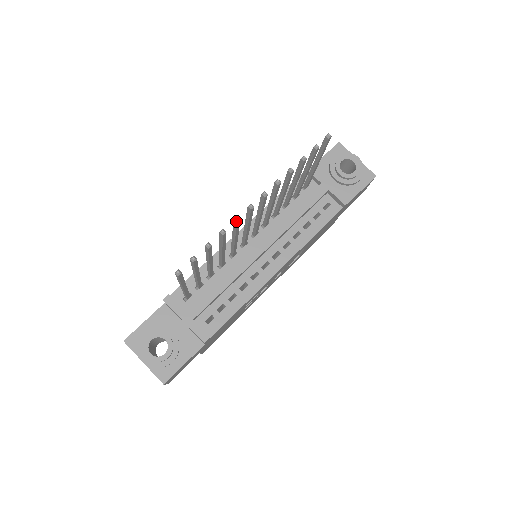
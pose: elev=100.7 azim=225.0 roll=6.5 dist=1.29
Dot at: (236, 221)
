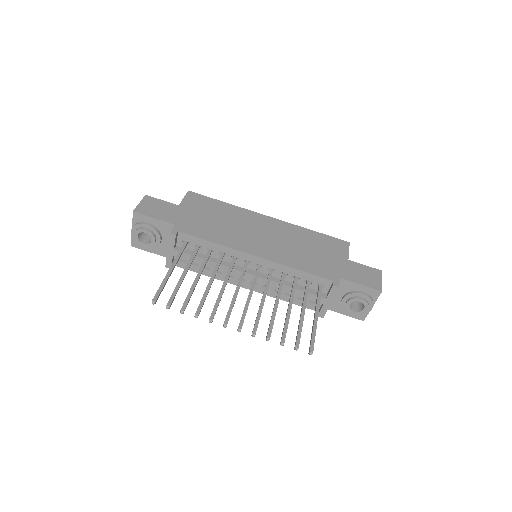
Dot at: (209, 321)
